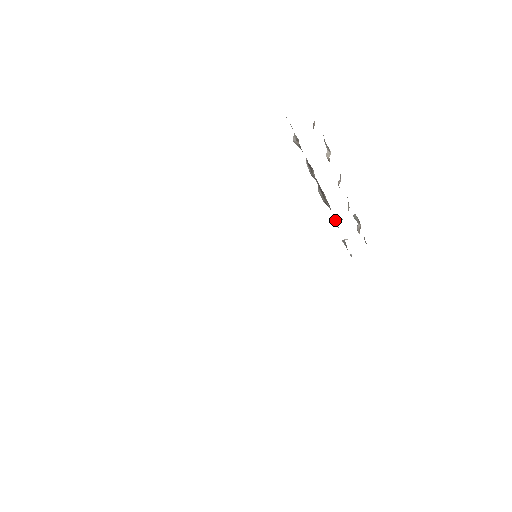
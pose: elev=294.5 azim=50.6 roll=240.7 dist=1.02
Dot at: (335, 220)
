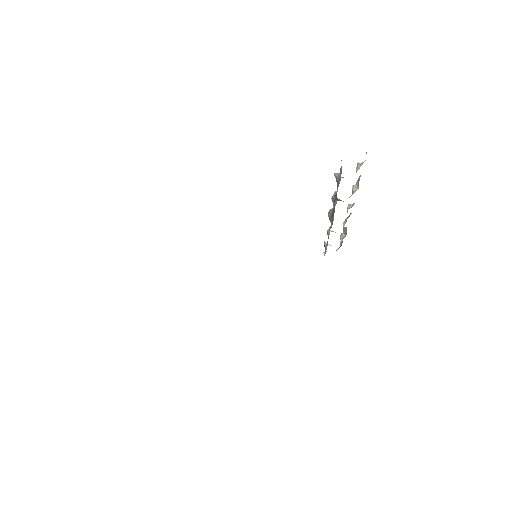
Dot at: (329, 232)
